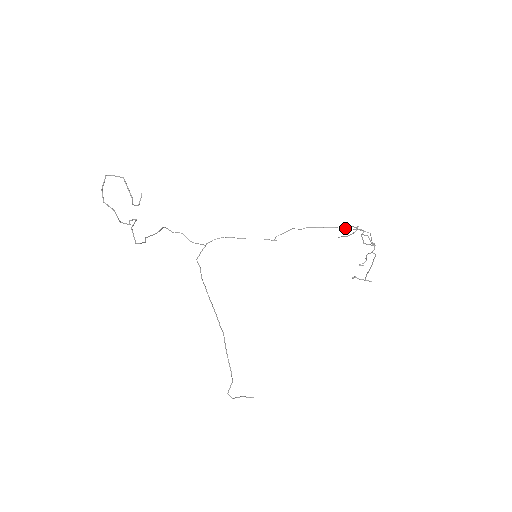
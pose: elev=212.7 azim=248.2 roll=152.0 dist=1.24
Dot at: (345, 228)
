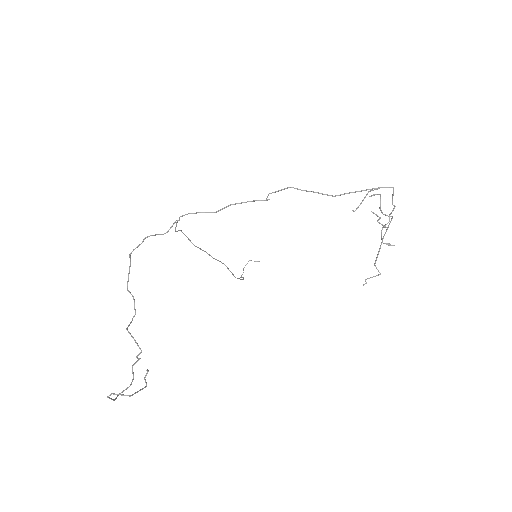
Dot at: occluded
